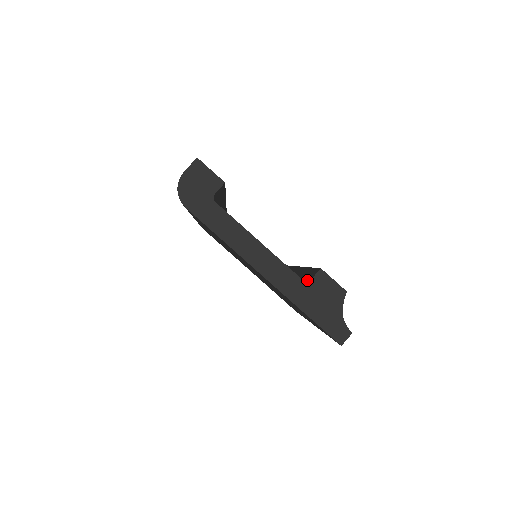
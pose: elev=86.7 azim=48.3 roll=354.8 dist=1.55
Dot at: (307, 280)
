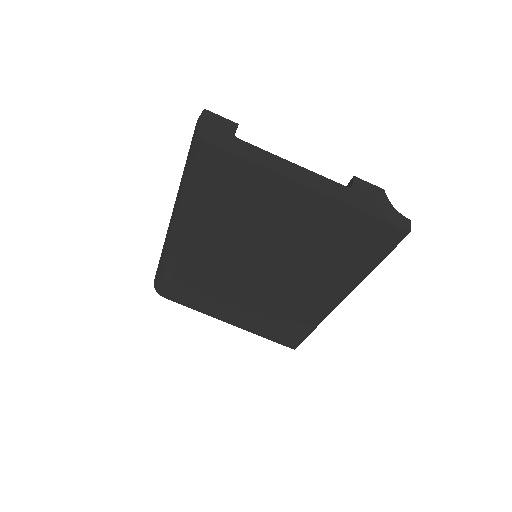
Dot at: occluded
